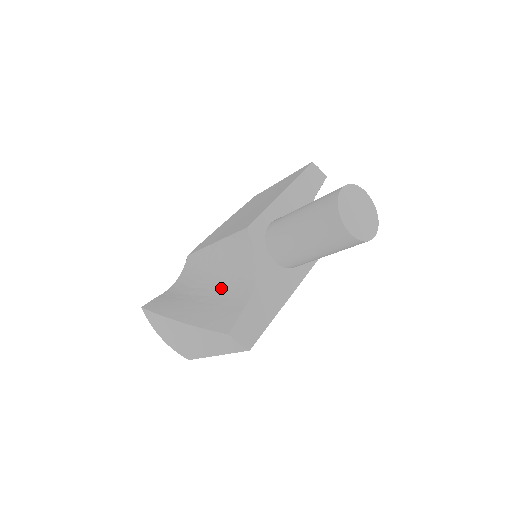
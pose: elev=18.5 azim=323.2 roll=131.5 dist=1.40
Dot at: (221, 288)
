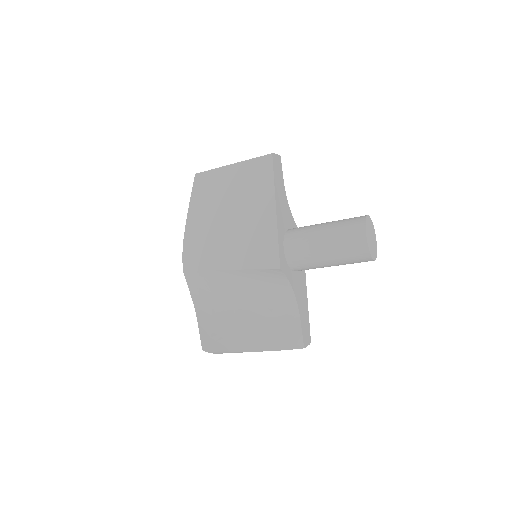
Dot at: (263, 308)
